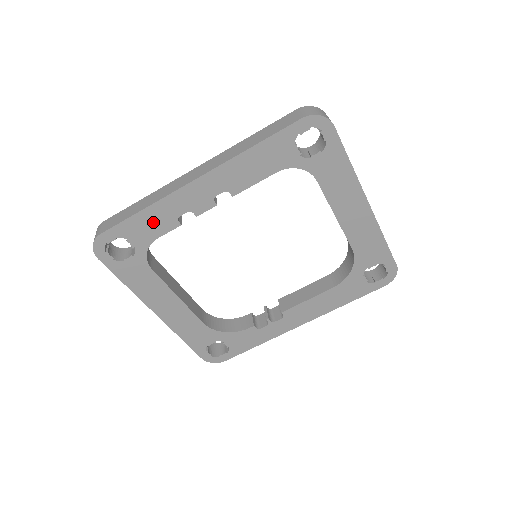
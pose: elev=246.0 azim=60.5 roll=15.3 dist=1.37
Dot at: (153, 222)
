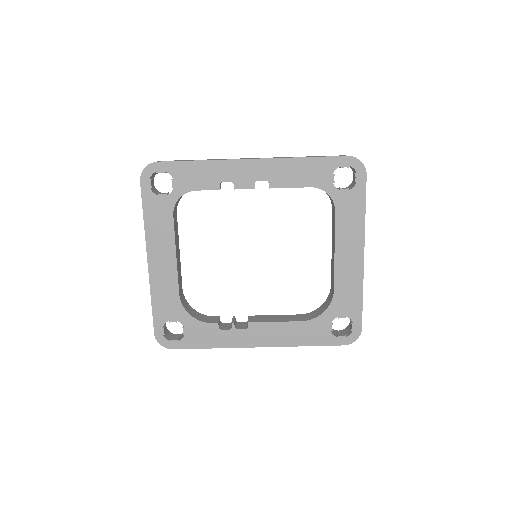
Dot at: (201, 175)
